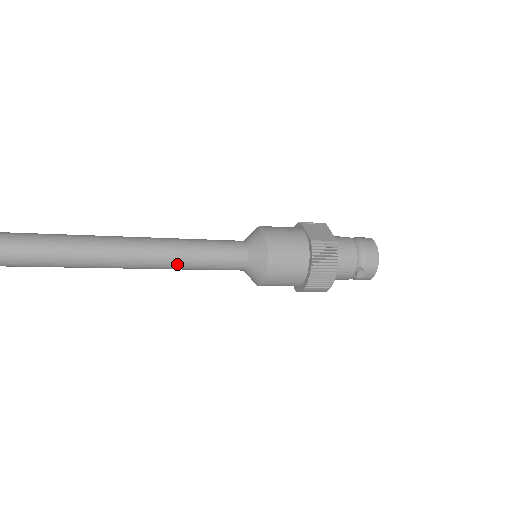
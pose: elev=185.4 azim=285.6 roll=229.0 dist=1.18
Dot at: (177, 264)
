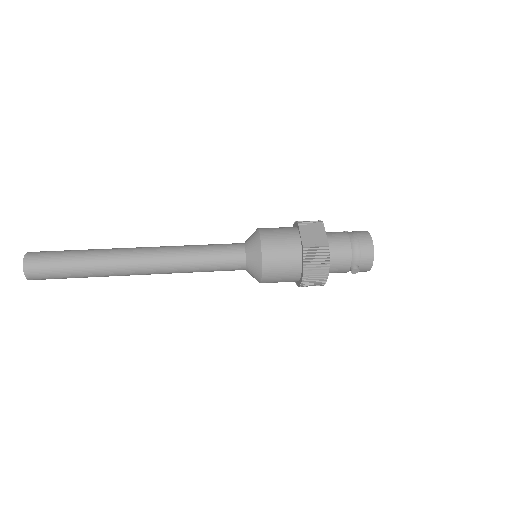
Dot at: (183, 271)
